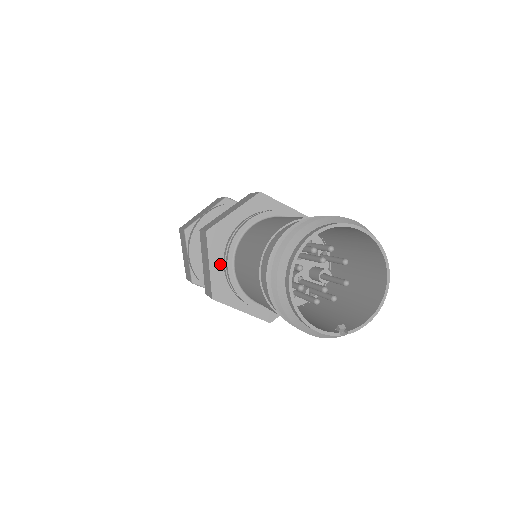
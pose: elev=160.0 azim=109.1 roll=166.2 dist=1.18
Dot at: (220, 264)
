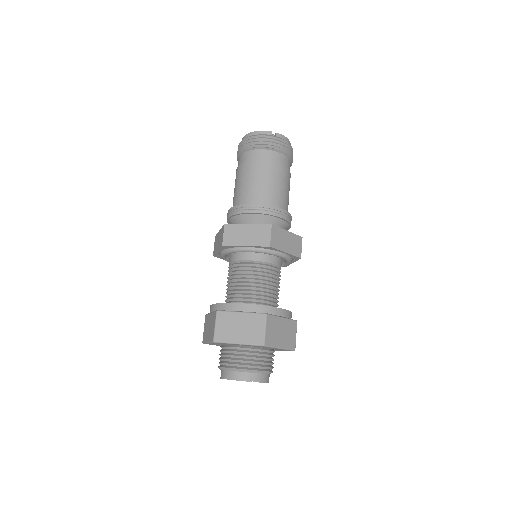
Dot at: occluded
